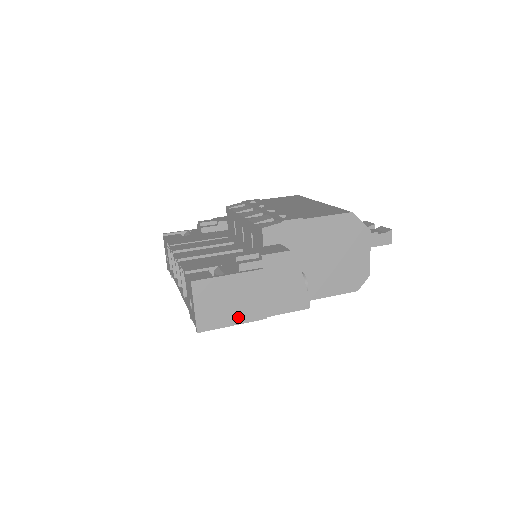
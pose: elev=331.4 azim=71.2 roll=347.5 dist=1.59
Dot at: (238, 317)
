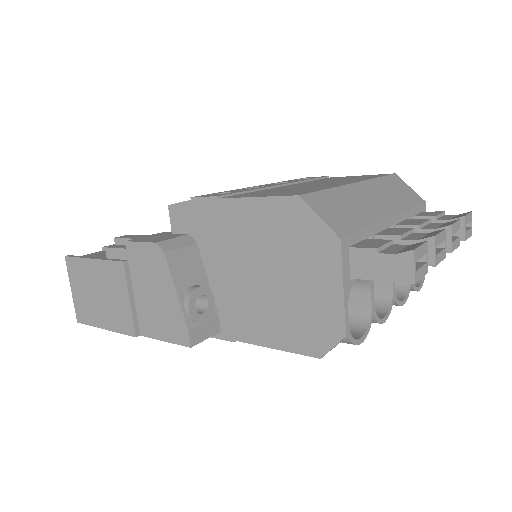
Dot at: (108, 320)
